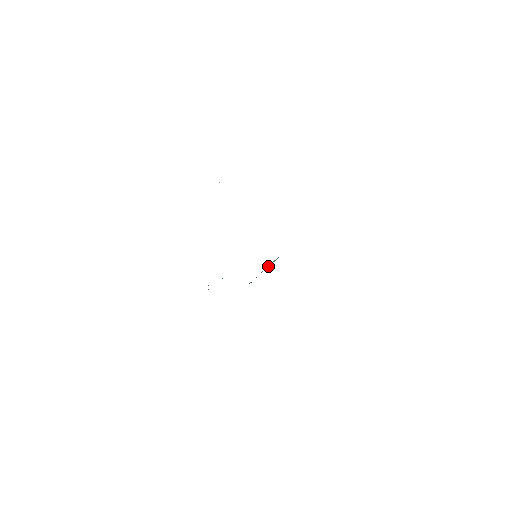
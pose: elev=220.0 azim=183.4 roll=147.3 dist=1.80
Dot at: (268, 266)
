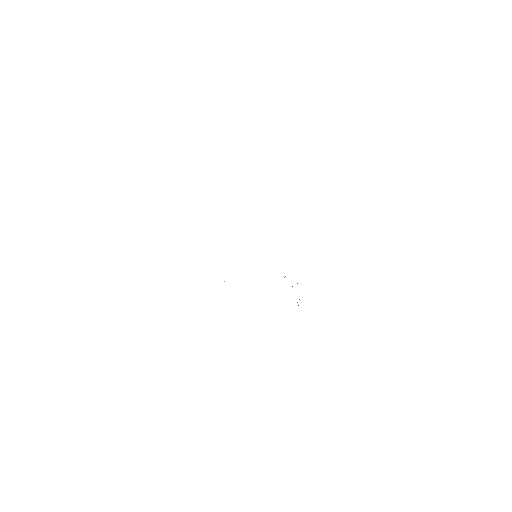
Dot at: occluded
